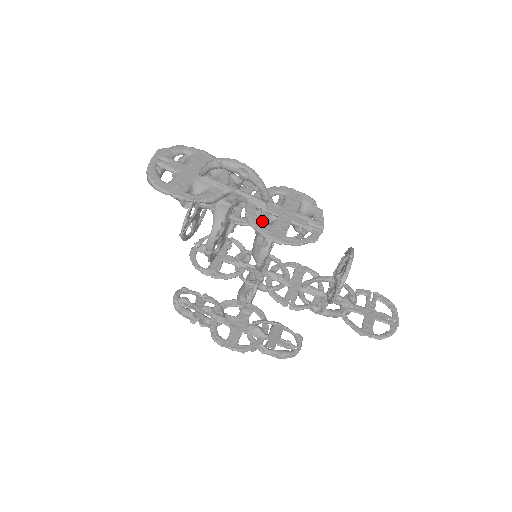
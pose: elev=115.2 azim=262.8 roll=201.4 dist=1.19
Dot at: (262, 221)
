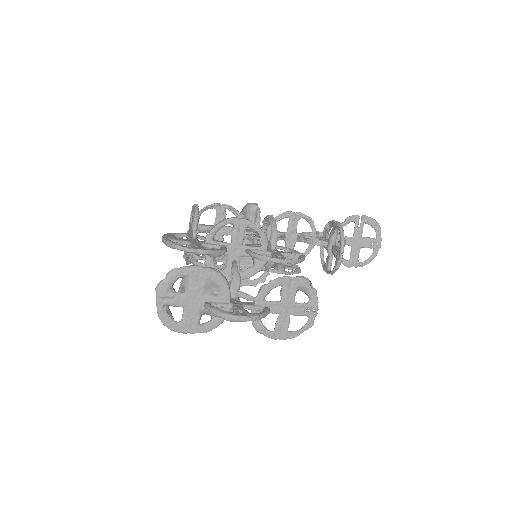
Dot at: (261, 269)
